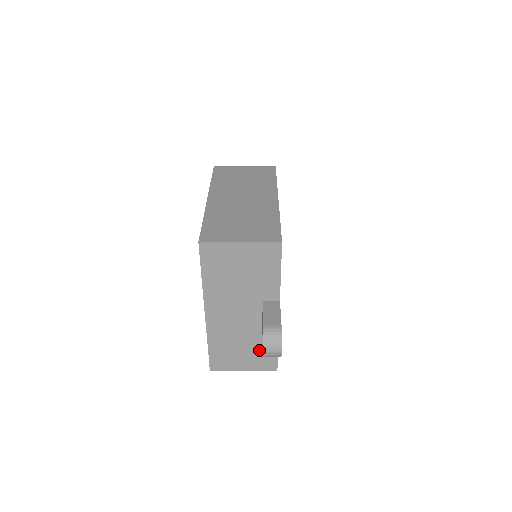
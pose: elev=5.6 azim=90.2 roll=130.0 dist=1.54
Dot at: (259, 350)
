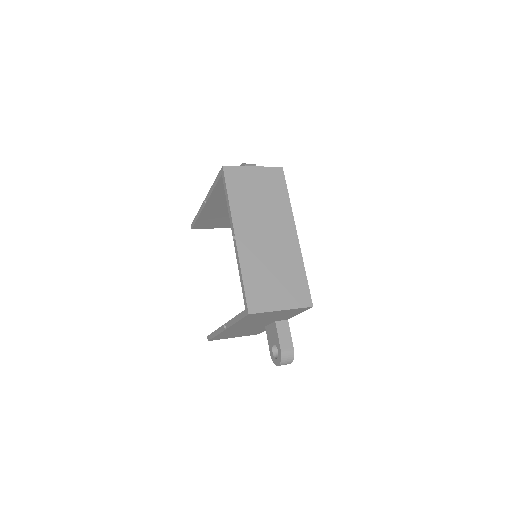
Dot at: occluded
